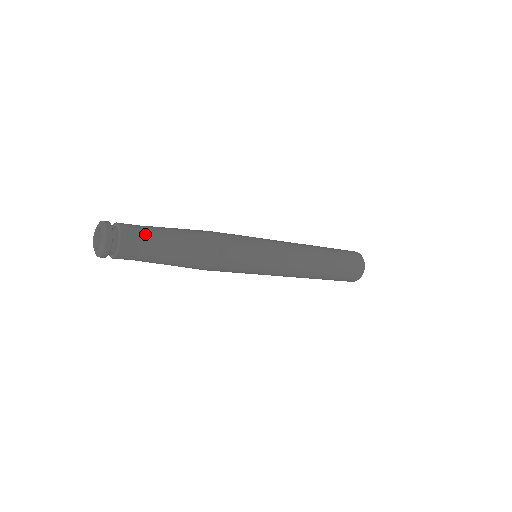
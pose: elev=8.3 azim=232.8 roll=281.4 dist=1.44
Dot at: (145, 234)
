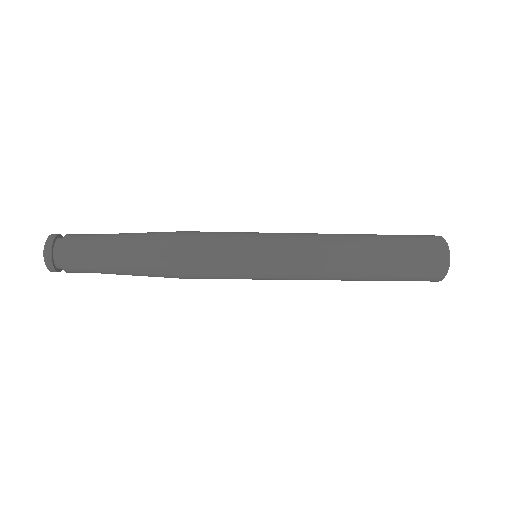
Dot at: (88, 256)
